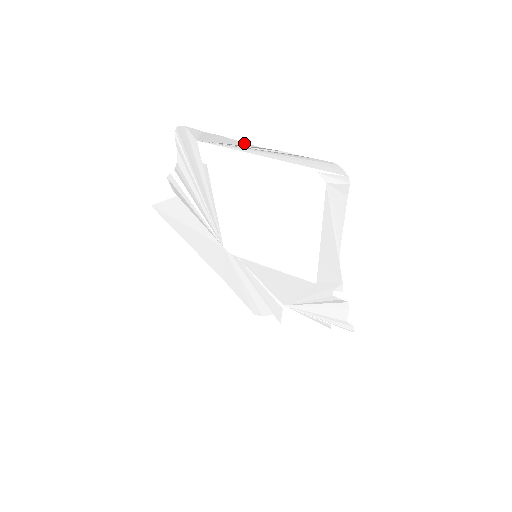
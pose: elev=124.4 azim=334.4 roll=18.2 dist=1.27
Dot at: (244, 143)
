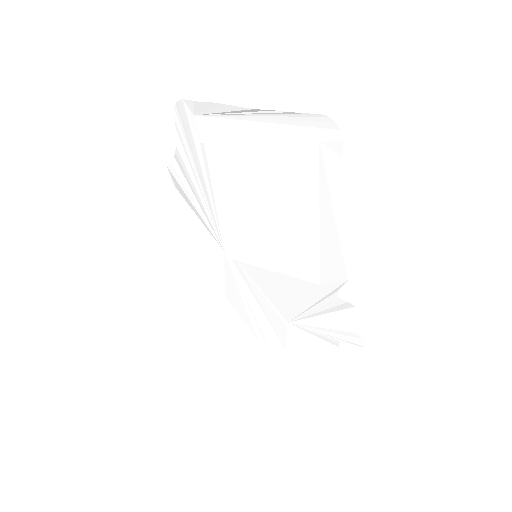
Dot at: (237, 107)
